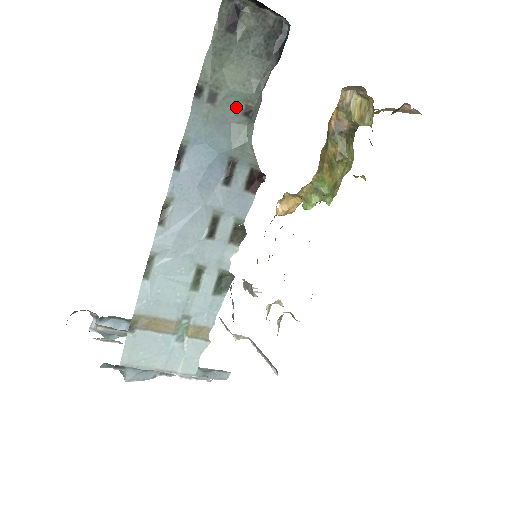
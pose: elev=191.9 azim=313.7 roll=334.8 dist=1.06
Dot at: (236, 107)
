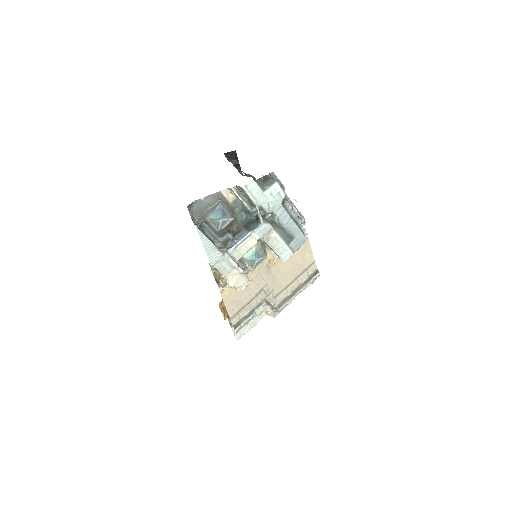
Dot at: (243, 172)
